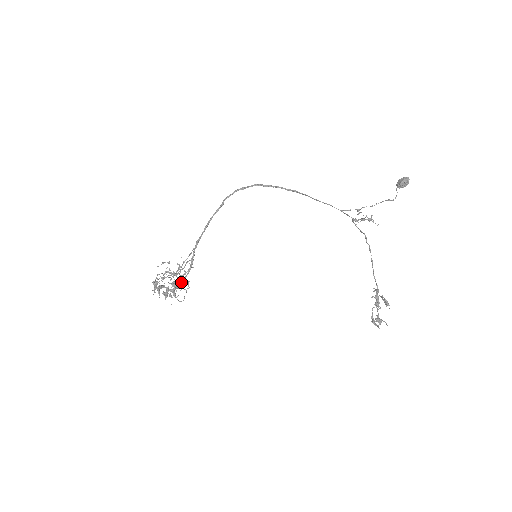
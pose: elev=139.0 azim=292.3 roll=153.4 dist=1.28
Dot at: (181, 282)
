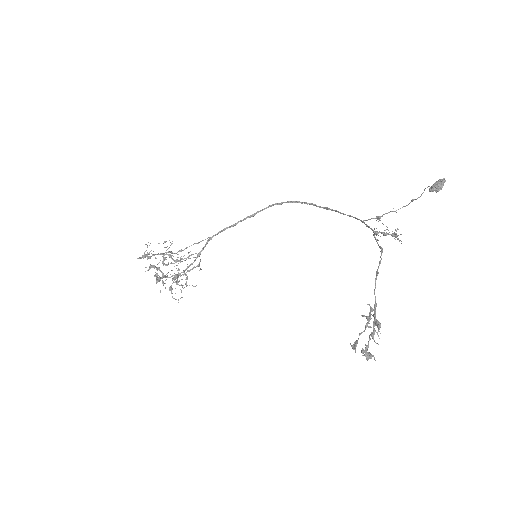
Dot at: (179, 273)
